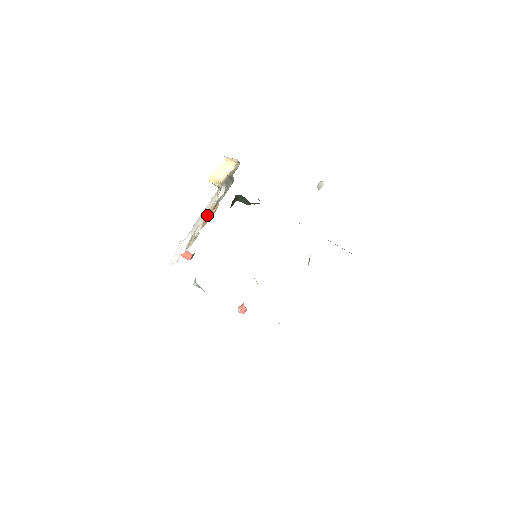
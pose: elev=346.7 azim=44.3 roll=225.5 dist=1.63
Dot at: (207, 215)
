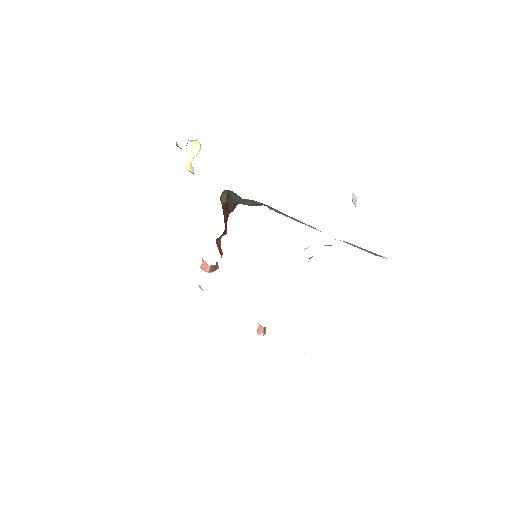
Dot at: occluded
